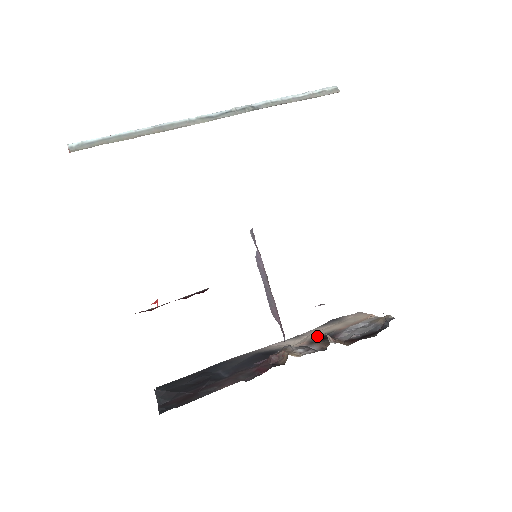
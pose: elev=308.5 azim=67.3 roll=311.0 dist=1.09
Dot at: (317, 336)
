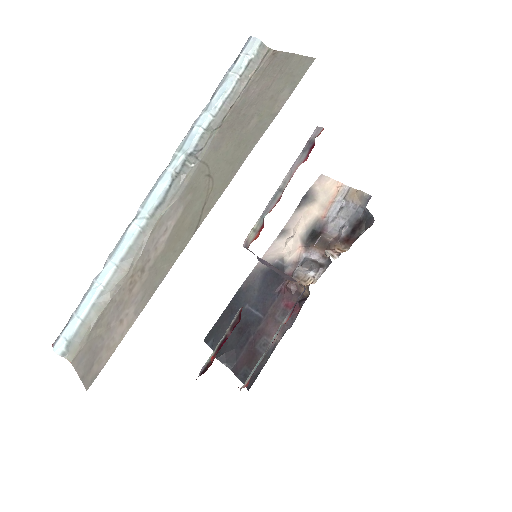
Dot at: (304, 231)
